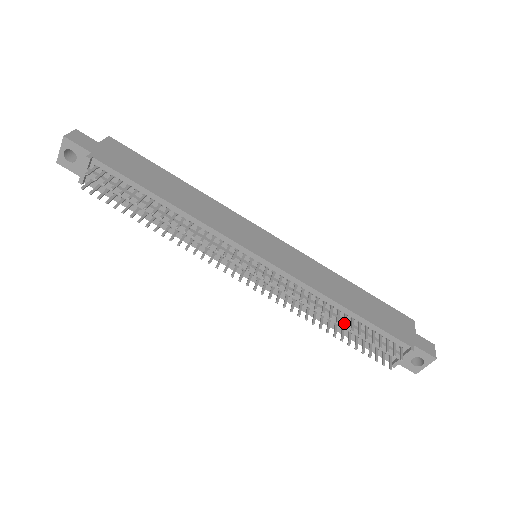
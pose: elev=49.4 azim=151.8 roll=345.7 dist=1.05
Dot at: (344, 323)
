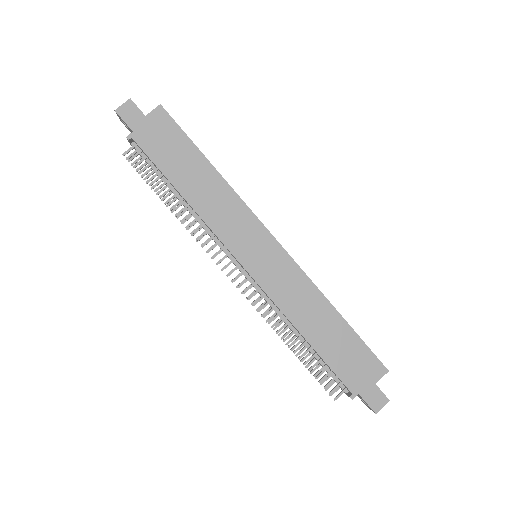
Dot at: (296, 349)
